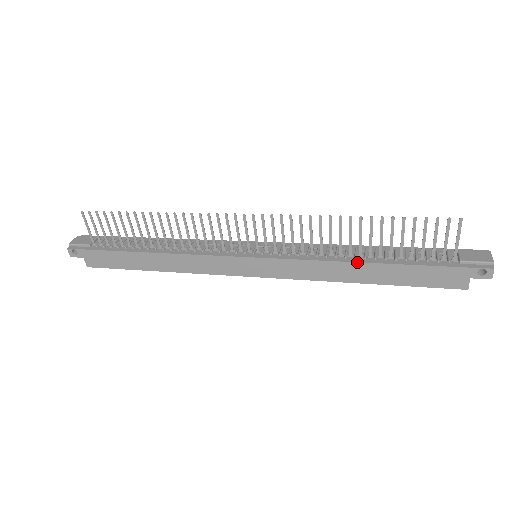
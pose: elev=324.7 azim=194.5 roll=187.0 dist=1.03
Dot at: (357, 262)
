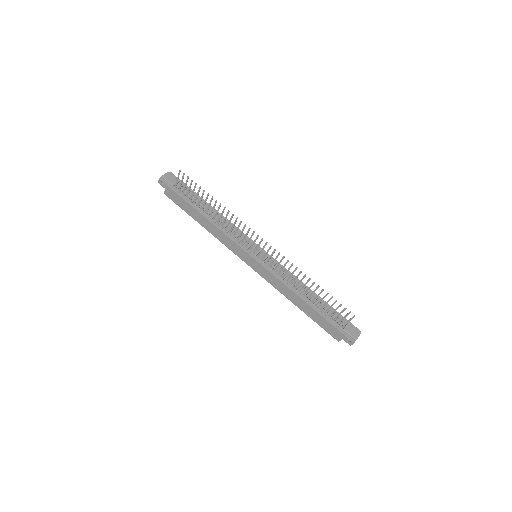
Dot at: (300, 297)
